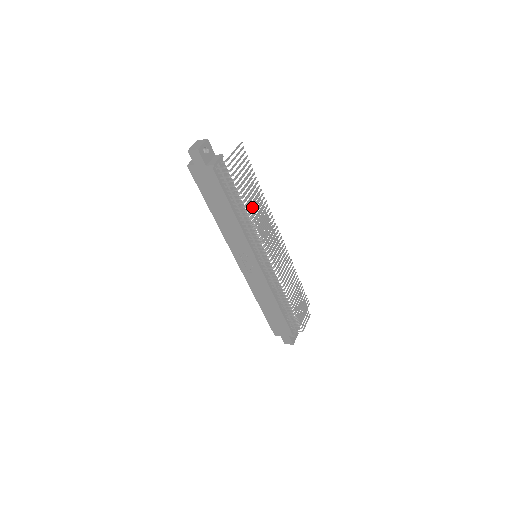
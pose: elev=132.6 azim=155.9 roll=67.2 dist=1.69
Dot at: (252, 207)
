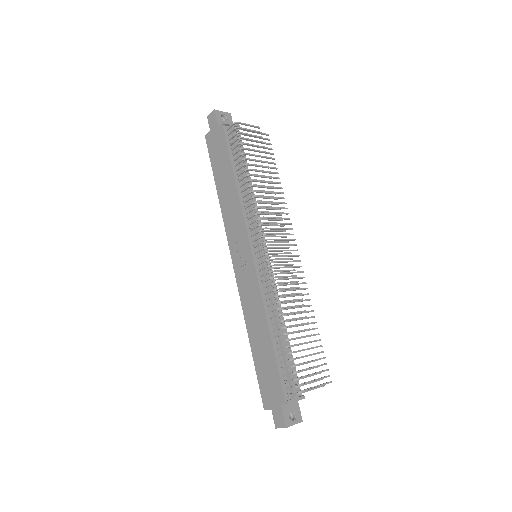
Dot at: (262, 190)
